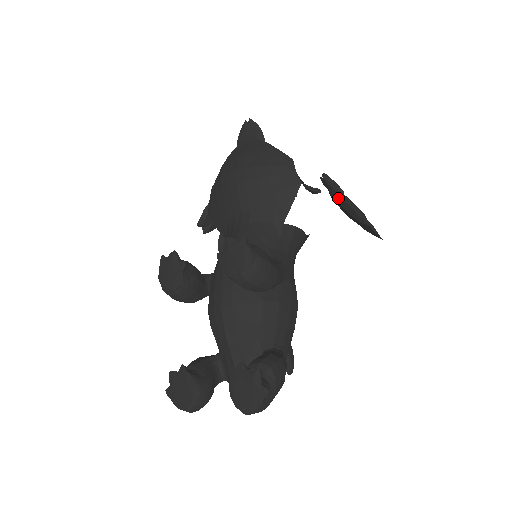
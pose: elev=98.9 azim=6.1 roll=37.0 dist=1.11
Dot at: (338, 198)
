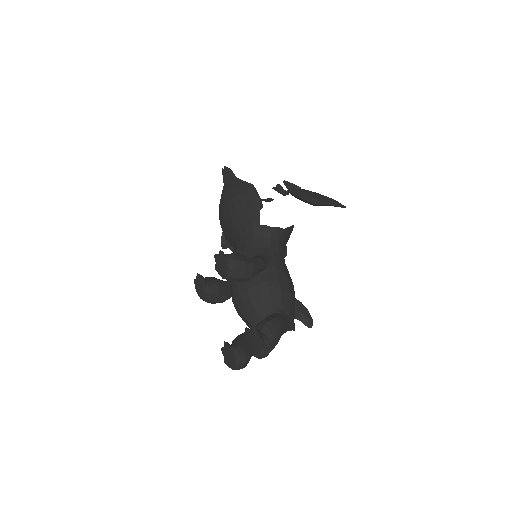
Dot at: (294, 195)
